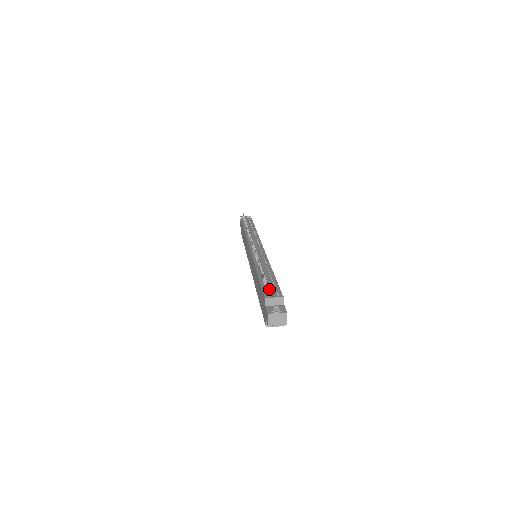
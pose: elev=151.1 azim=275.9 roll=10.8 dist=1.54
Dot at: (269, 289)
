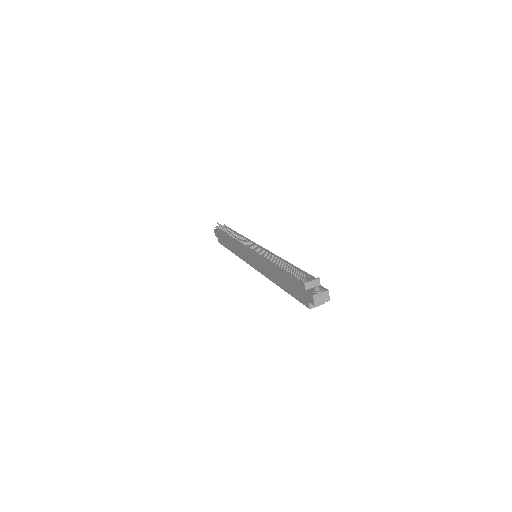
Dot at: (299, 276)
